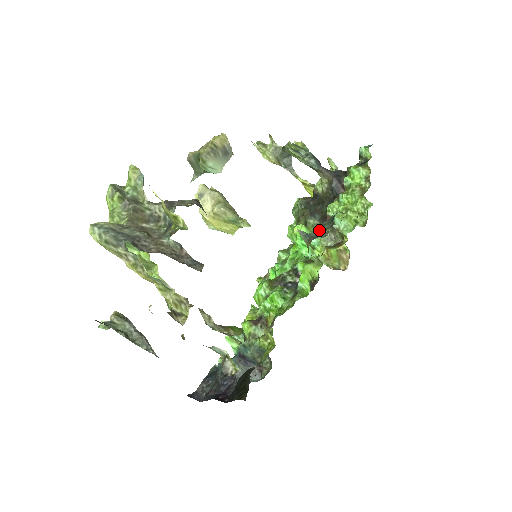
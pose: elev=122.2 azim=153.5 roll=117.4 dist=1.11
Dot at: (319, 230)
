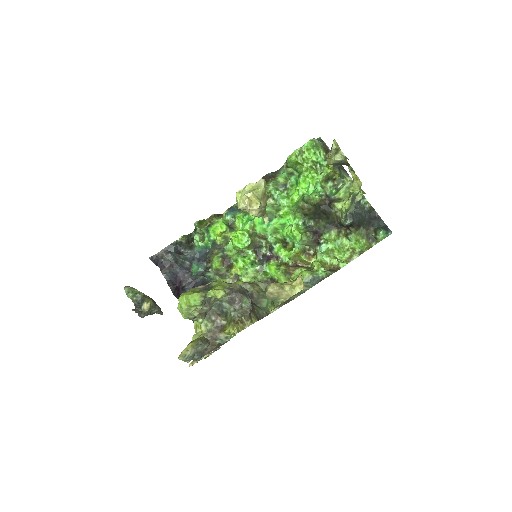
Dot at: (304, 282)
